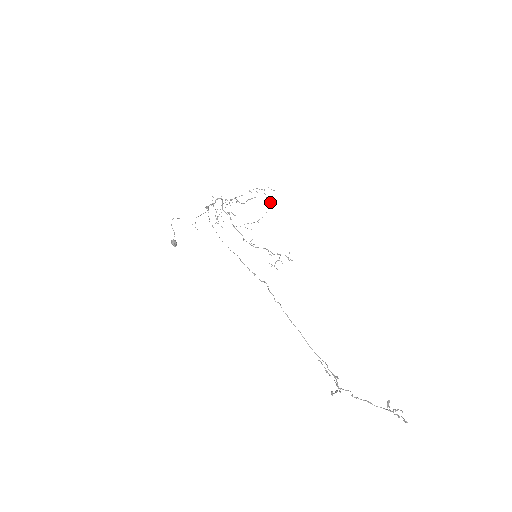
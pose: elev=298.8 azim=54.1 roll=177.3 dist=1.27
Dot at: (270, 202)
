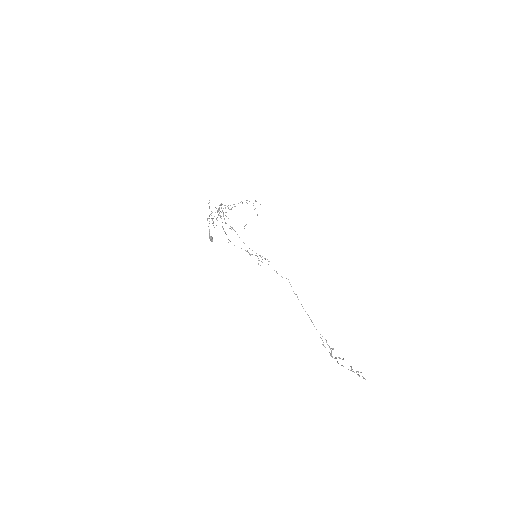
Dot at: occluded
